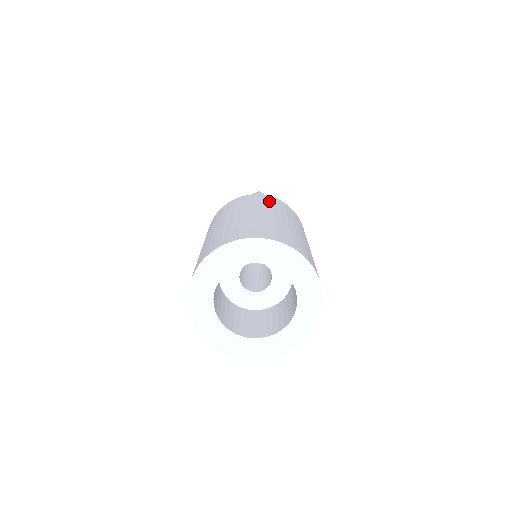
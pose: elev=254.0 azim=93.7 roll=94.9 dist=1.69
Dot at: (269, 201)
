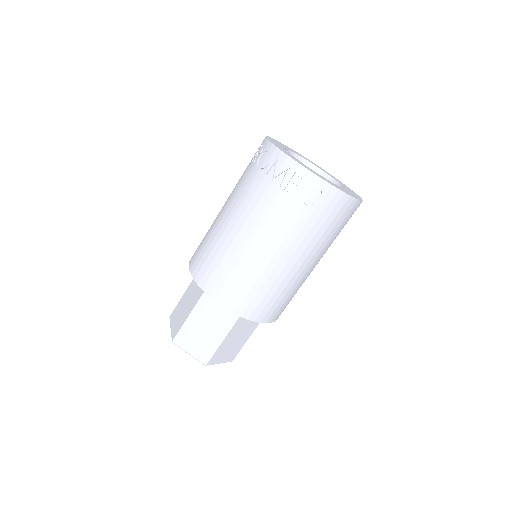
Dot at: occluded
